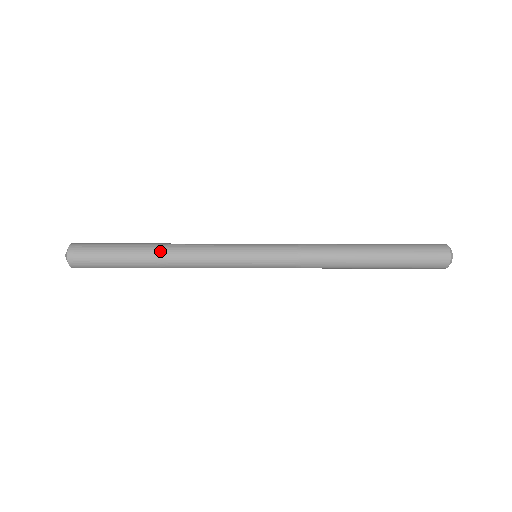
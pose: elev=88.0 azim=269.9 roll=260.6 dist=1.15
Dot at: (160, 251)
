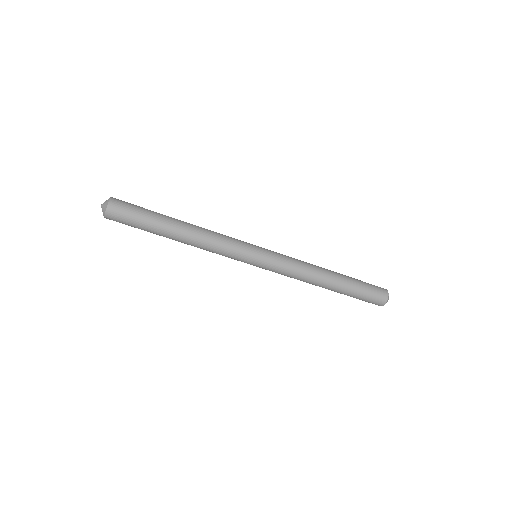
Dot at: (182, 241)
